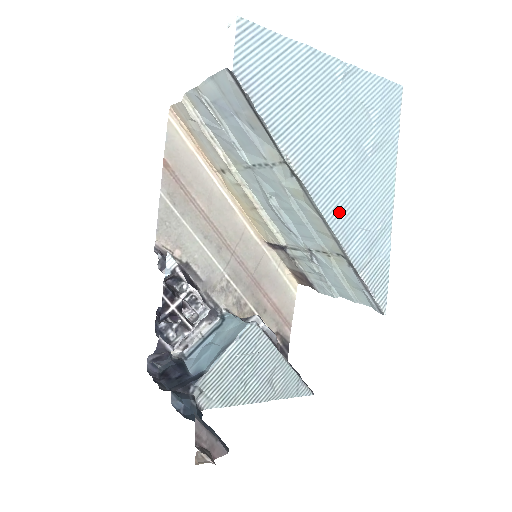
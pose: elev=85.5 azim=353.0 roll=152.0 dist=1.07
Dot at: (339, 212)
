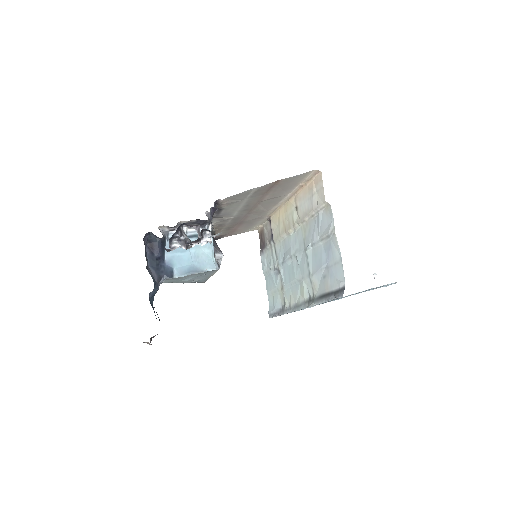
Dot at: occluded
